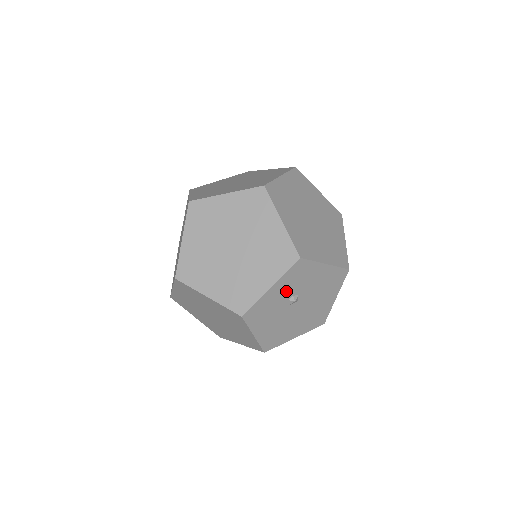
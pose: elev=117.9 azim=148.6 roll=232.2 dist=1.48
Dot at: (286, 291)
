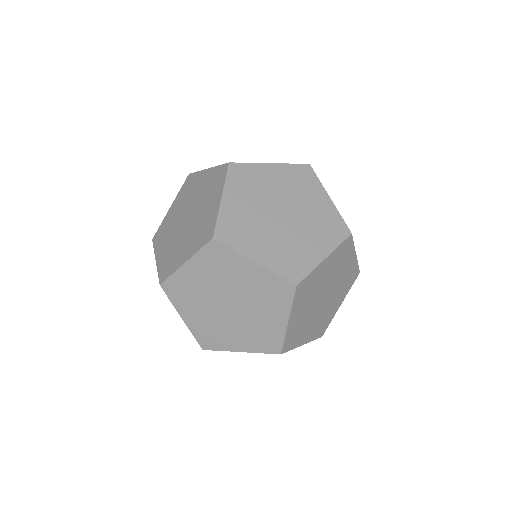
Dot at: occluded
